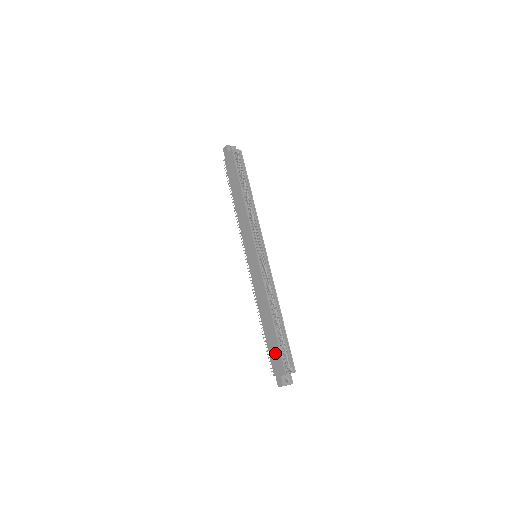
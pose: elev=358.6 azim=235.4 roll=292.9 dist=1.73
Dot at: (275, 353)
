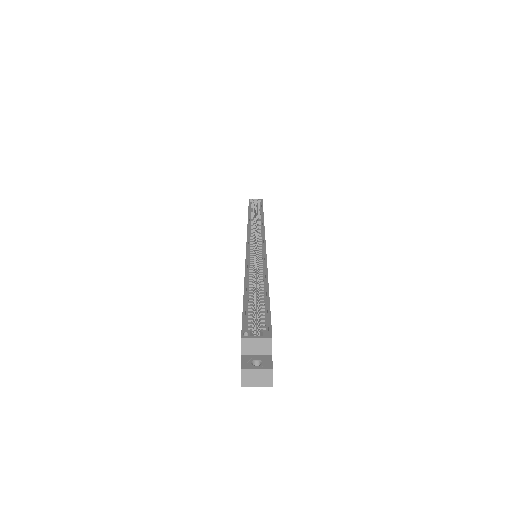
Dot at: occluded
